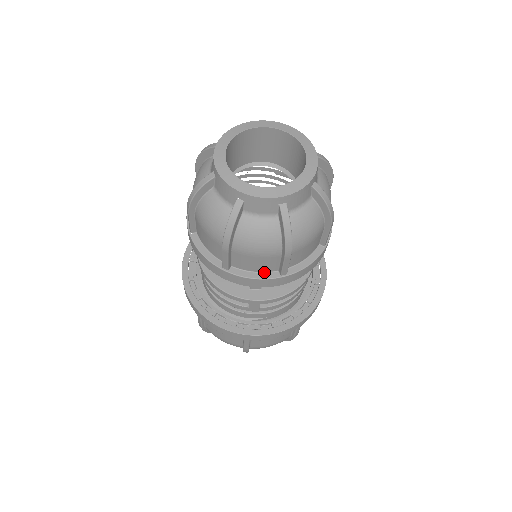
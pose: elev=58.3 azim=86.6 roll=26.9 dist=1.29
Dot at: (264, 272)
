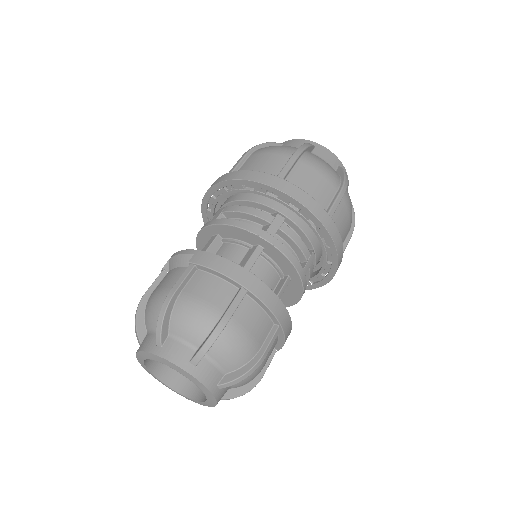
Dot at: occluded
